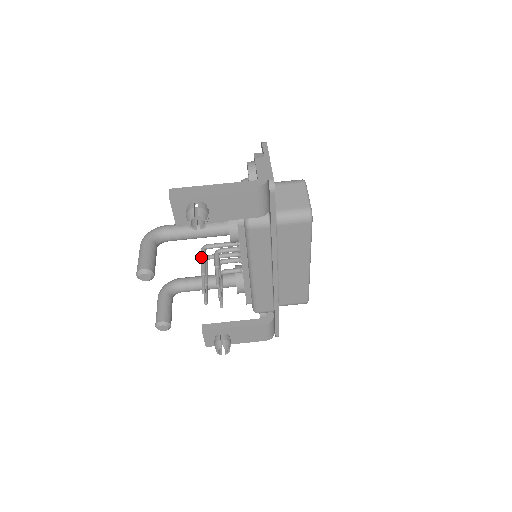
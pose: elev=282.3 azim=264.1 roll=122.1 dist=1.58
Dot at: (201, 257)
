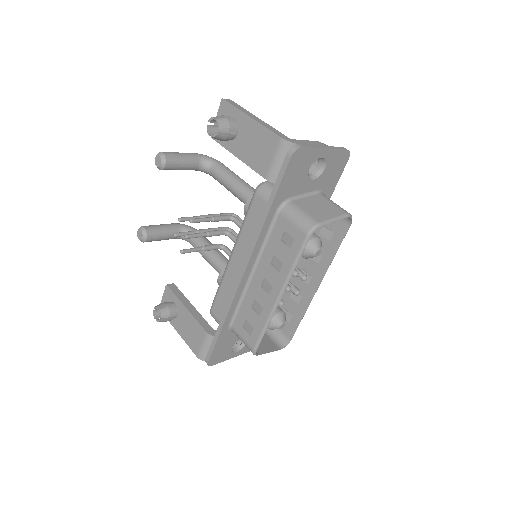
Dot at: (220, 213)
